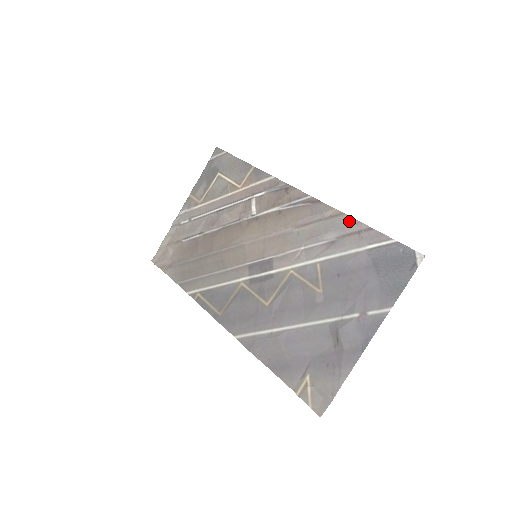
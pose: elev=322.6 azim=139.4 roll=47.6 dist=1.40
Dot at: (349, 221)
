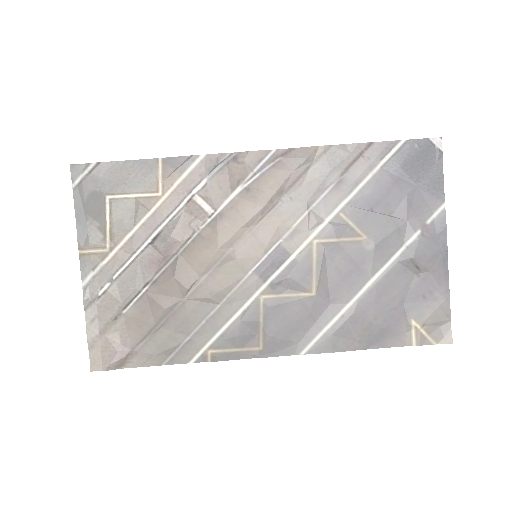
Dot at: (343, 150)
